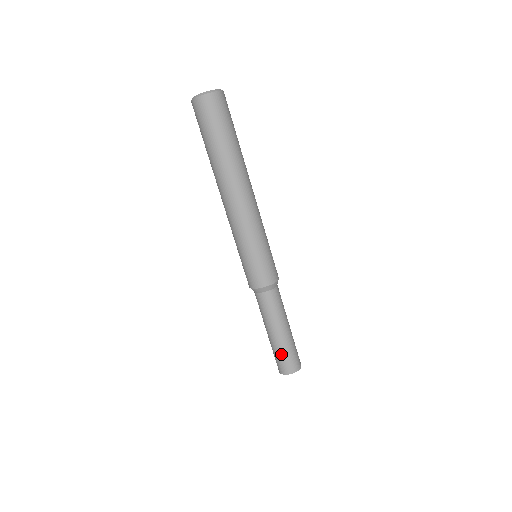
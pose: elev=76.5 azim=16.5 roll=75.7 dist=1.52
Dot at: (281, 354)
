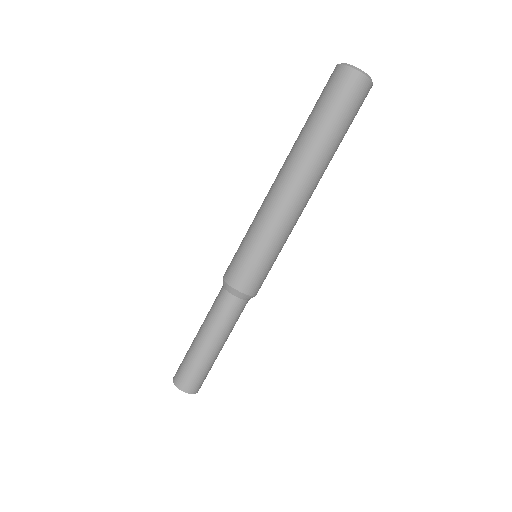
Dot at: (200, 369)
